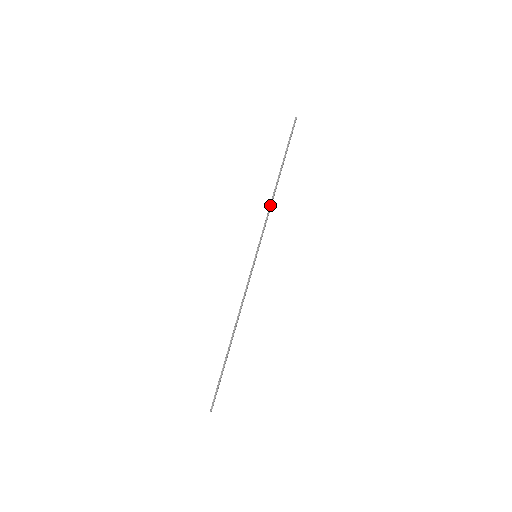
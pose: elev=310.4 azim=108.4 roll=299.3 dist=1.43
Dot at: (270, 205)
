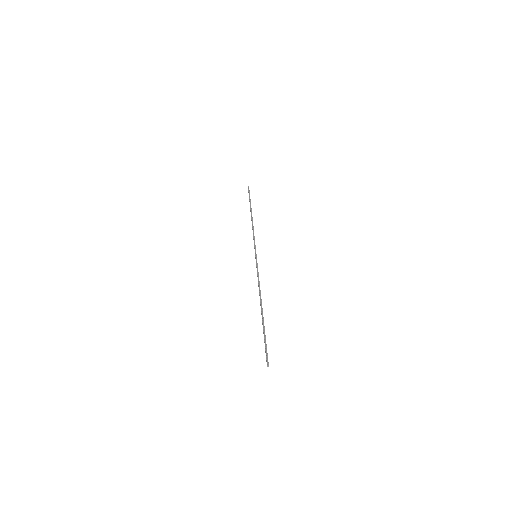
Dot at: (253, 228)
